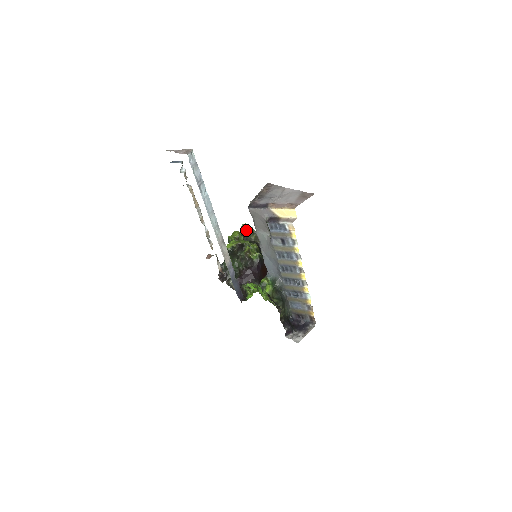
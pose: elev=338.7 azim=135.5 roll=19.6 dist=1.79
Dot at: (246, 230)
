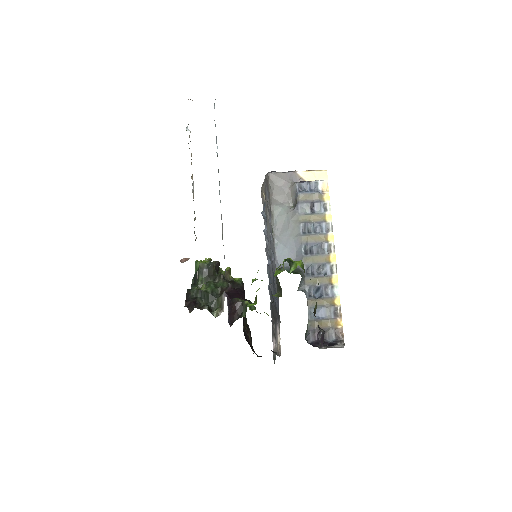
Dot at: occluded
